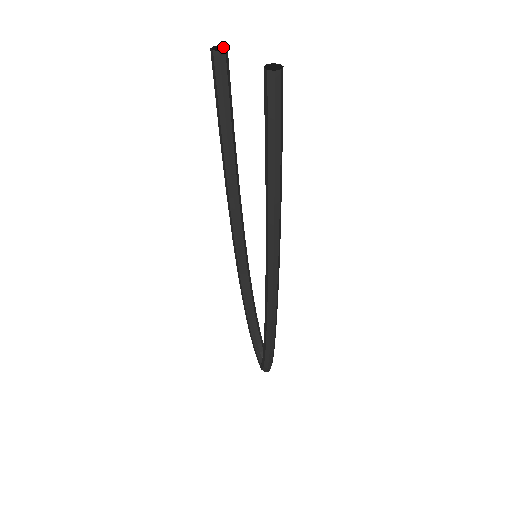
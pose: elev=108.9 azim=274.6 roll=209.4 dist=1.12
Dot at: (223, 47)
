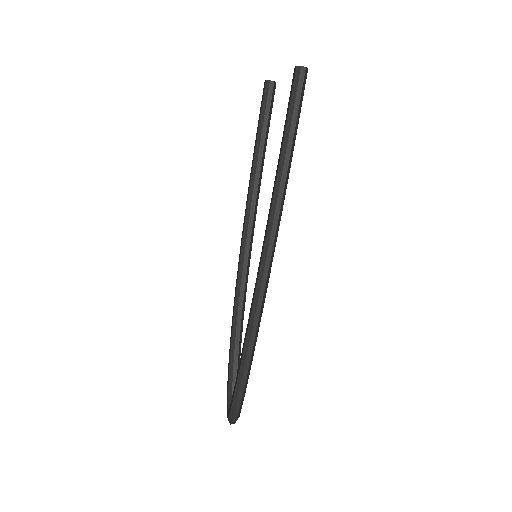
Dot at: occluded
